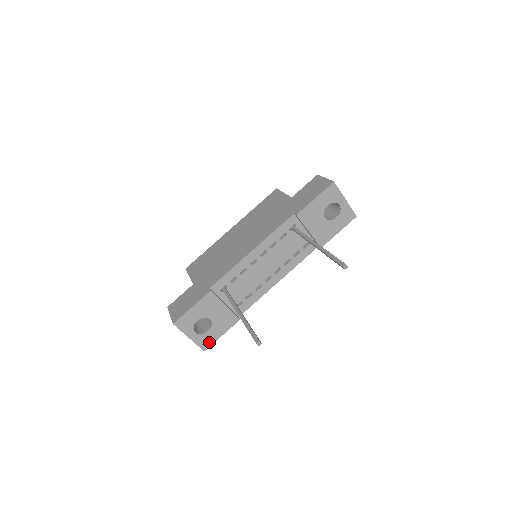
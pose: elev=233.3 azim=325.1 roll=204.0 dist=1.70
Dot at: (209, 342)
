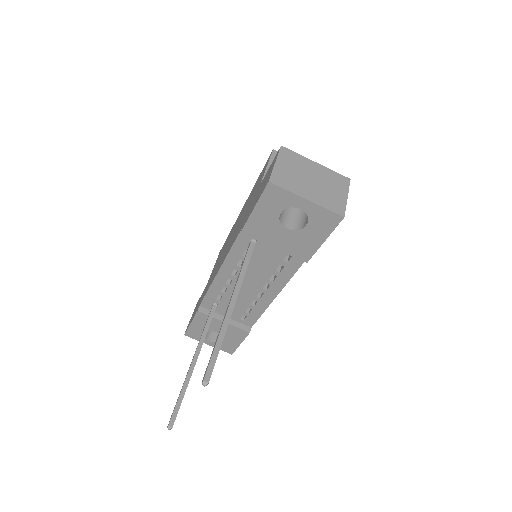
Dot at: (231, 348)
